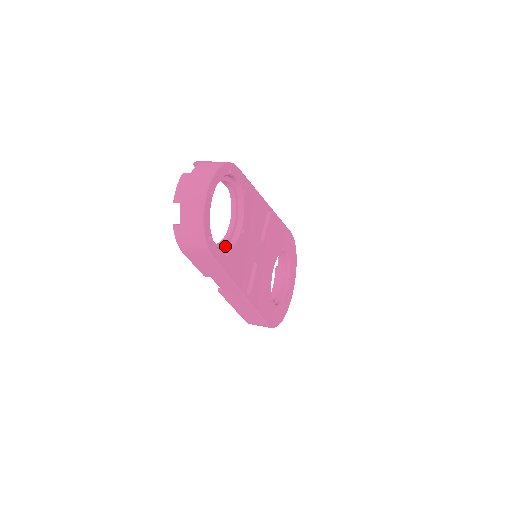
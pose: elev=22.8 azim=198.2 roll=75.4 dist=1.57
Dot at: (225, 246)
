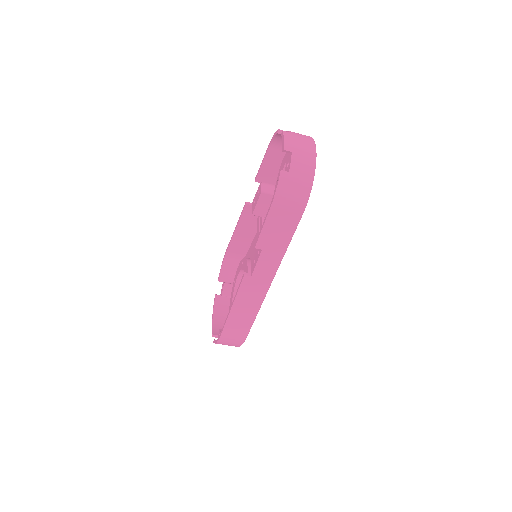
Dot at: occluded
